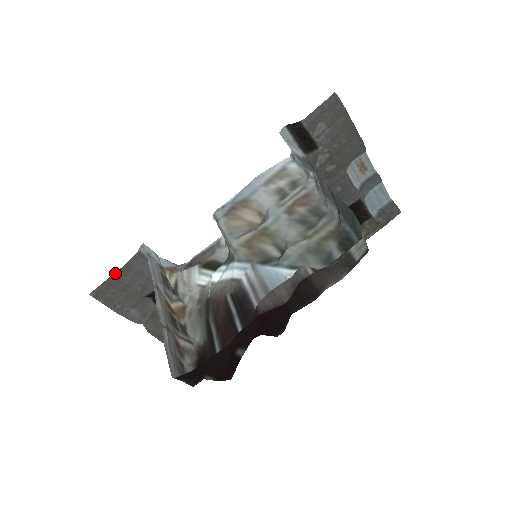
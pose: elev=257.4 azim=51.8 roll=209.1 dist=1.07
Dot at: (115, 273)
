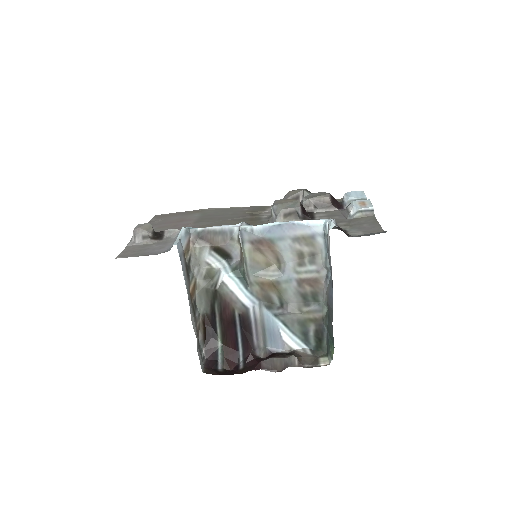
Dot at: (145, 255)
